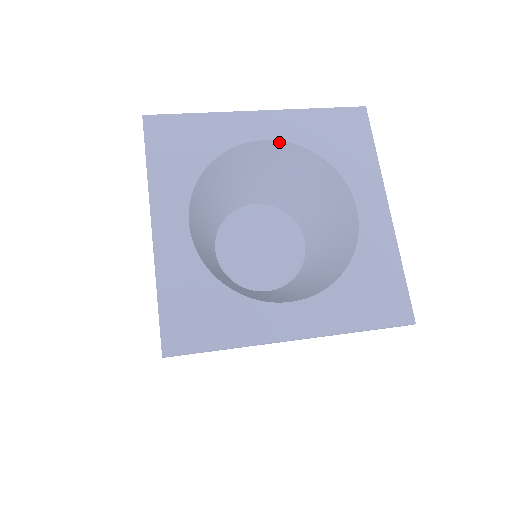
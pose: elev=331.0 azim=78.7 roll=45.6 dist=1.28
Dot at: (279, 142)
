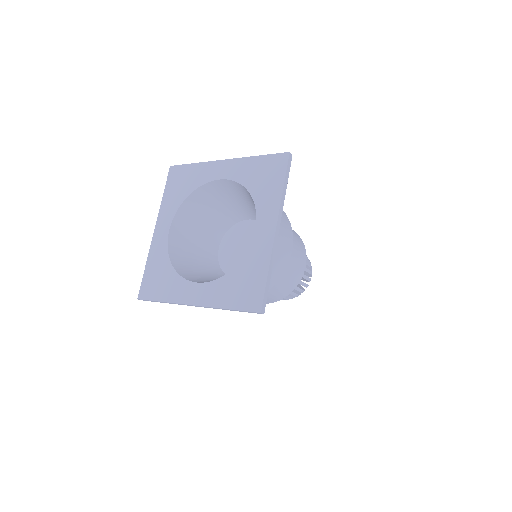
Dot at: (229, 180)
